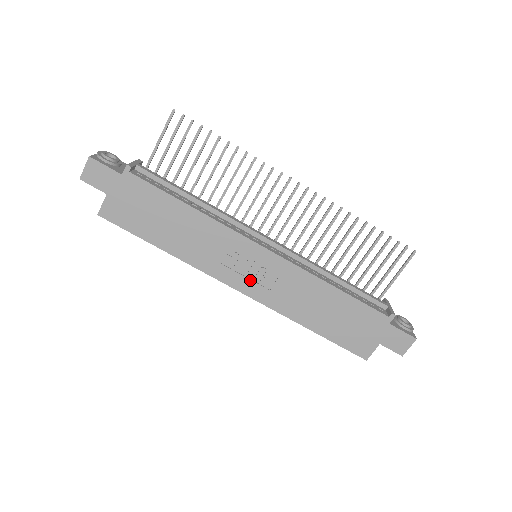
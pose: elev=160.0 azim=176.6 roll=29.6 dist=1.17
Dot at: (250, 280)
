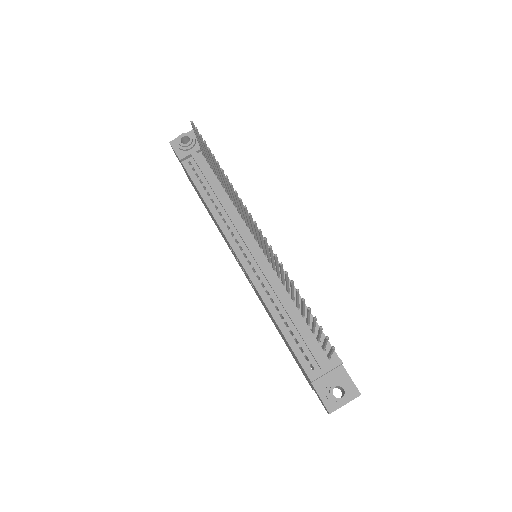
Dot at: occluded
